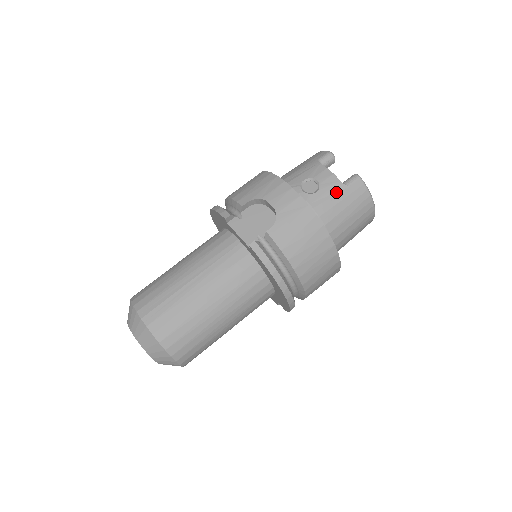
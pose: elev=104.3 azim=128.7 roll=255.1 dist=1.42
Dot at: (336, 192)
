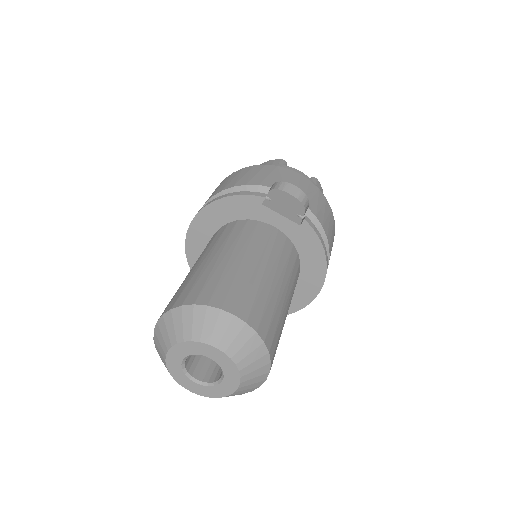
Dot at: occluded
